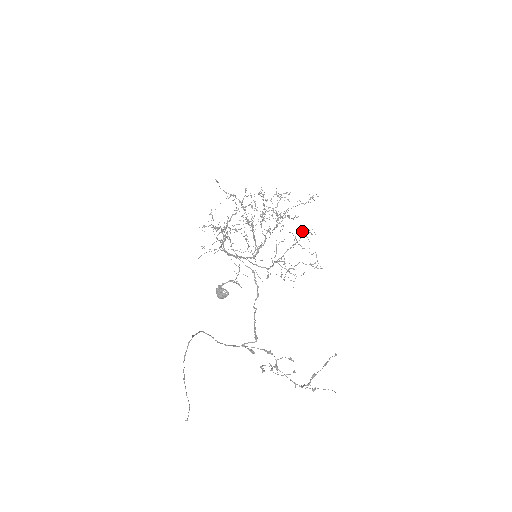
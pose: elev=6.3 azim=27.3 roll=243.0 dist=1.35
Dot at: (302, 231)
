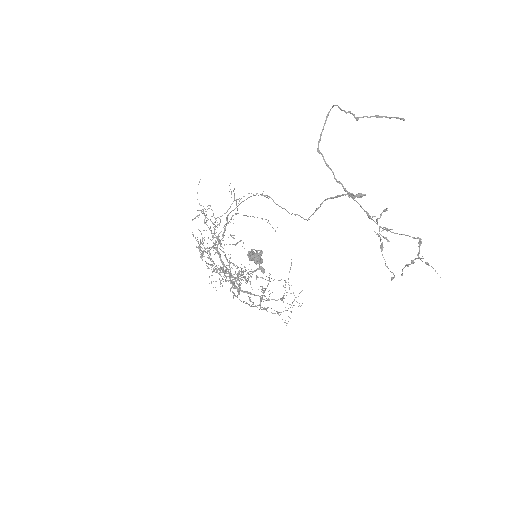
Dot at: occluded
